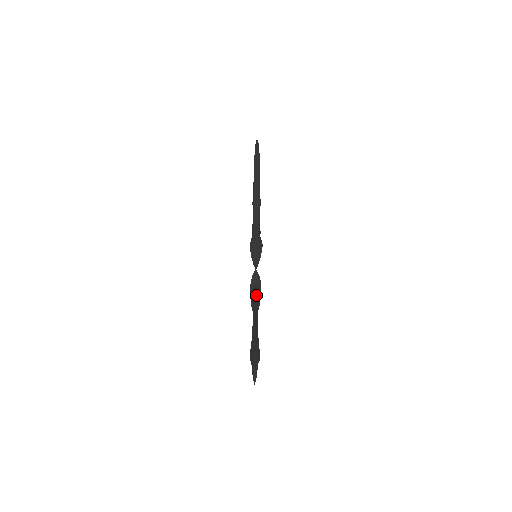
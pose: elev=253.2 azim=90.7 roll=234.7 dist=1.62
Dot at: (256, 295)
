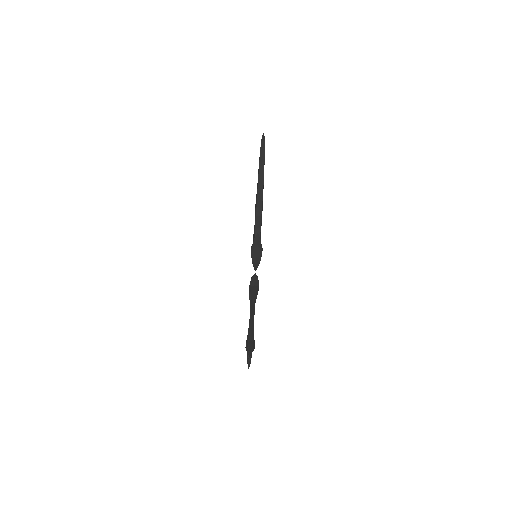
Dot at: (254, 293)
